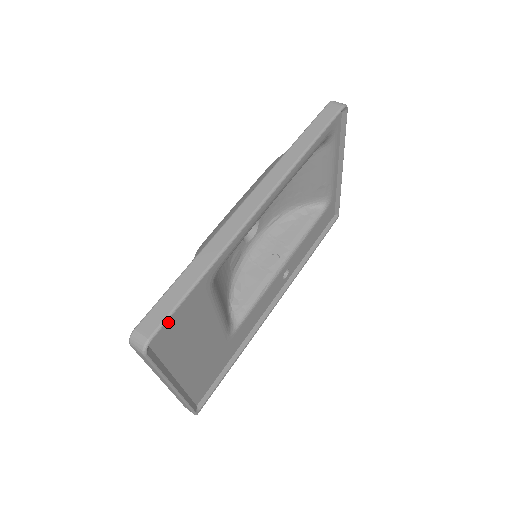
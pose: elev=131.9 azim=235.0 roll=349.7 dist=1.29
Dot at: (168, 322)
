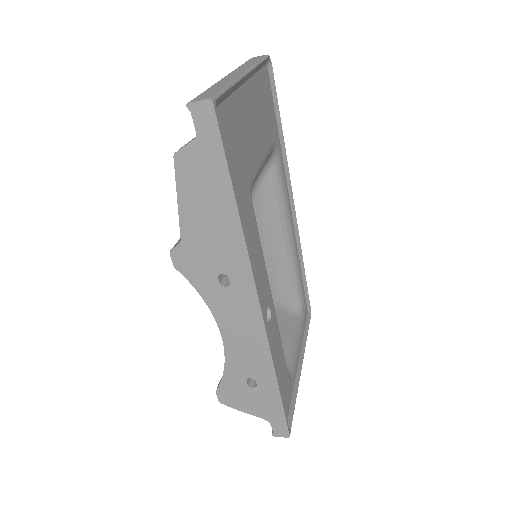
Dot at: (270, 89)
